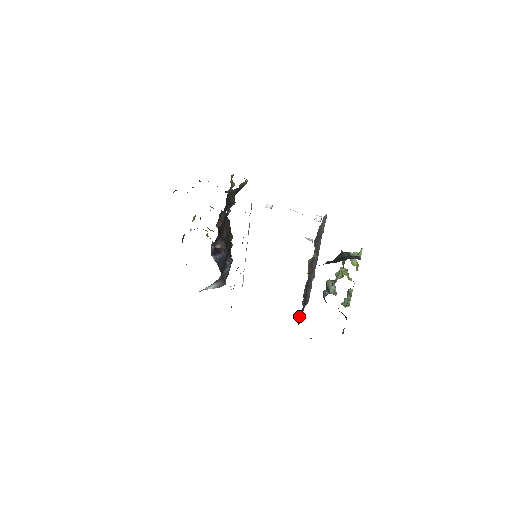
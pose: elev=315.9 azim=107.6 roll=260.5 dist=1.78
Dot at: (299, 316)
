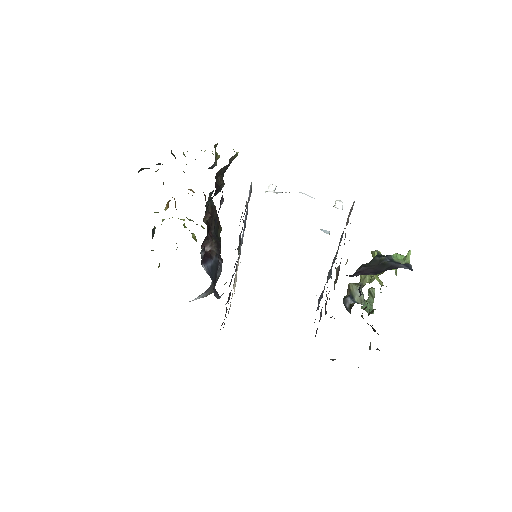
Dot at: occluded
